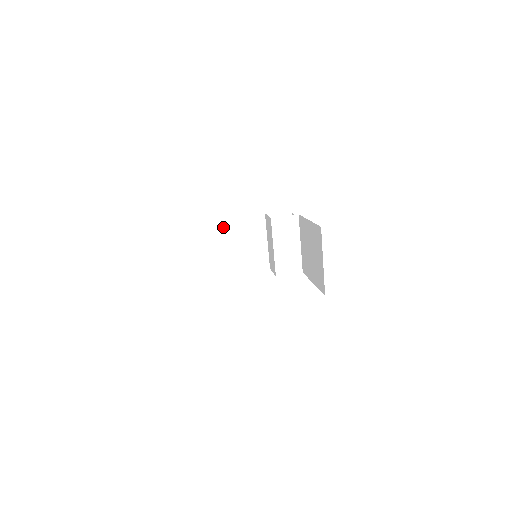
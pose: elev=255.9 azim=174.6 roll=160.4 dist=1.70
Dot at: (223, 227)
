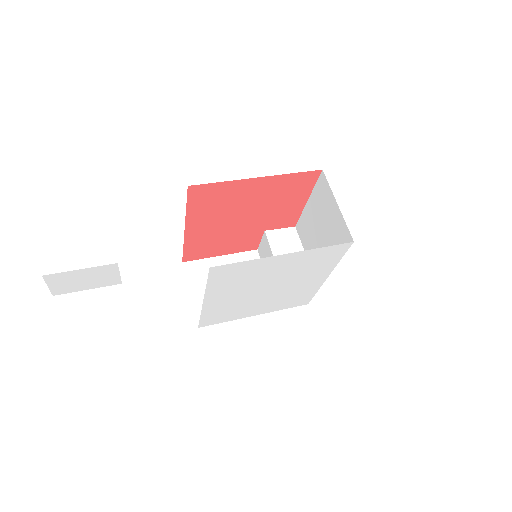
Dot at: occluded
